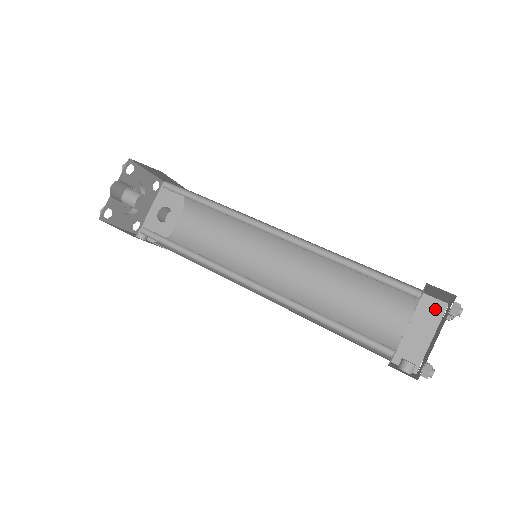
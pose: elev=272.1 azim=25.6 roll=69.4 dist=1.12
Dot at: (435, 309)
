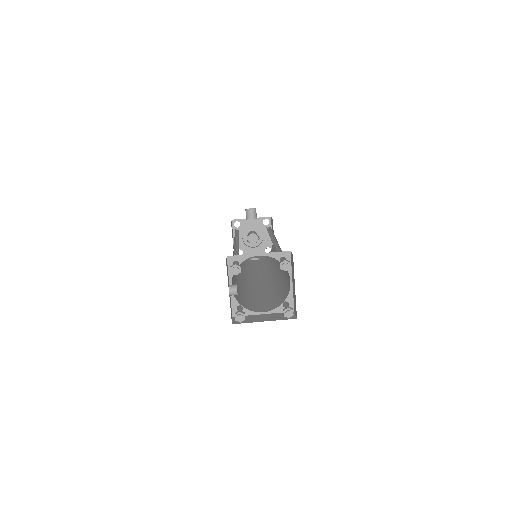
Dot at: occluded
